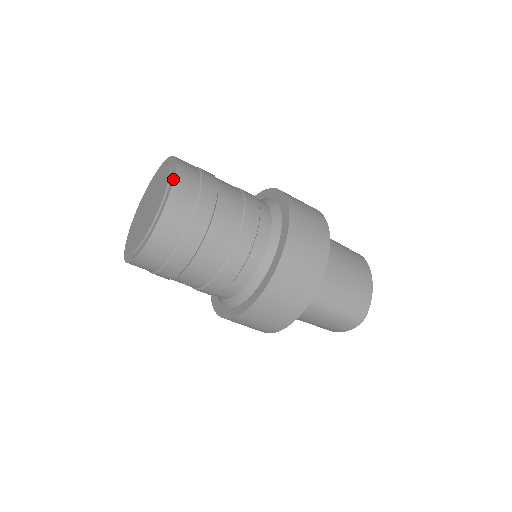
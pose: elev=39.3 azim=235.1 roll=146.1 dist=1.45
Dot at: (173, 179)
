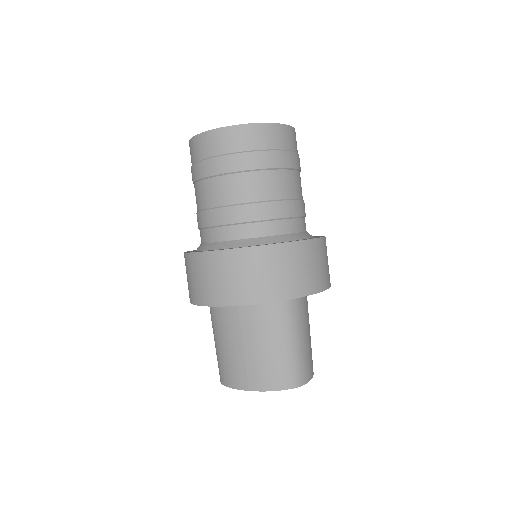
Dot at: occluded
